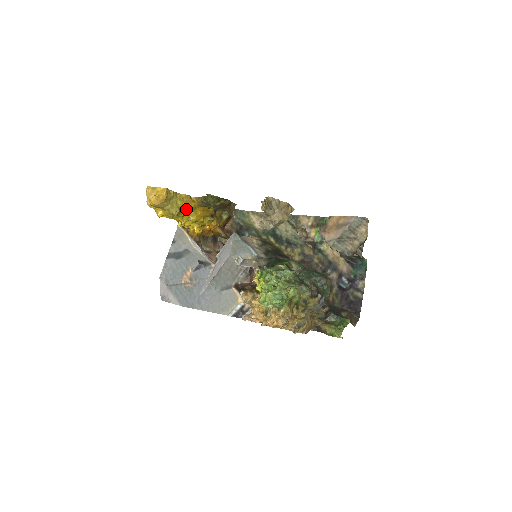
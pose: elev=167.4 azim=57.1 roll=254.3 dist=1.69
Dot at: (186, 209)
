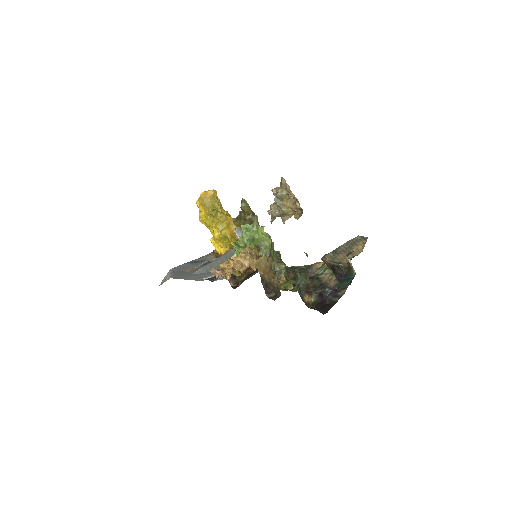
Dot at: (222, 217)
